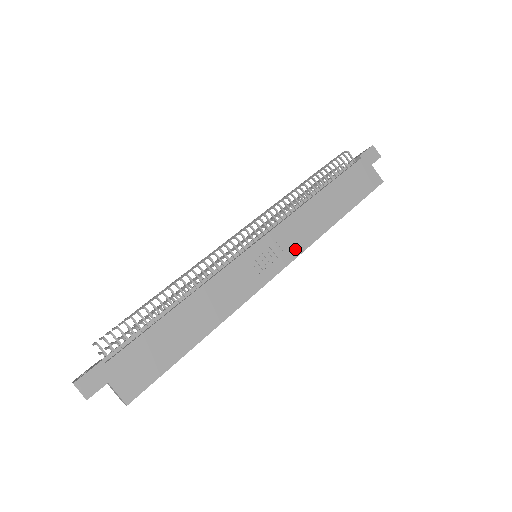
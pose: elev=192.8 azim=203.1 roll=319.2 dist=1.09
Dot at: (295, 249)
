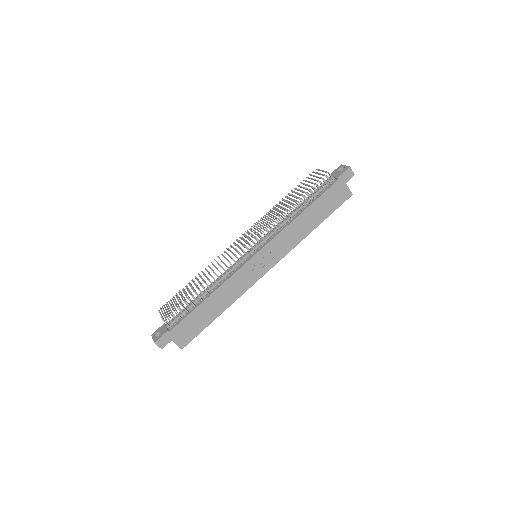
Dot at: (282, 254)
